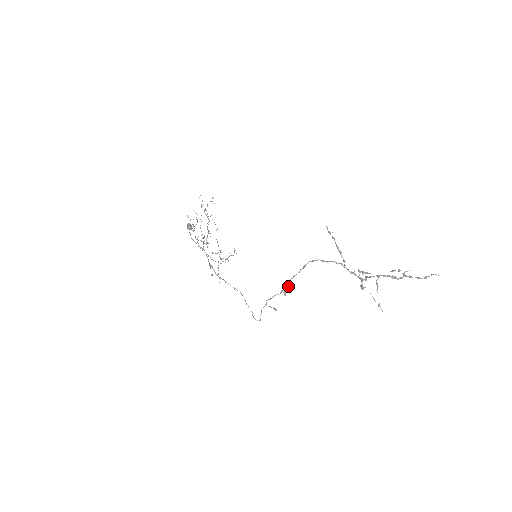
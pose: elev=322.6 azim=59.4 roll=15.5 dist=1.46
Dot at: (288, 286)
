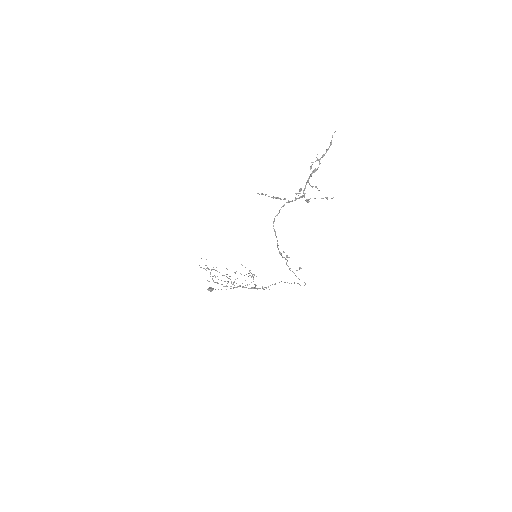
Dot at: (283, 252)
